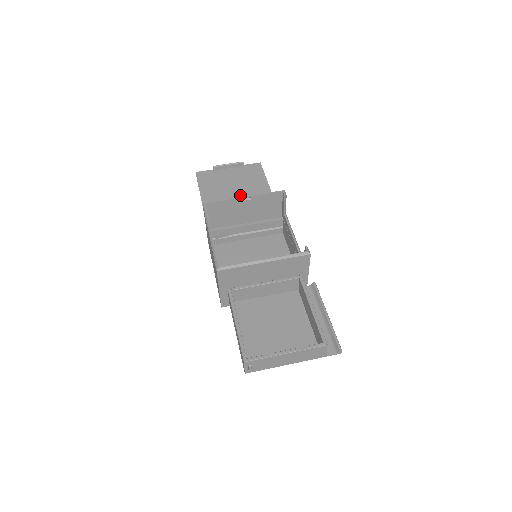
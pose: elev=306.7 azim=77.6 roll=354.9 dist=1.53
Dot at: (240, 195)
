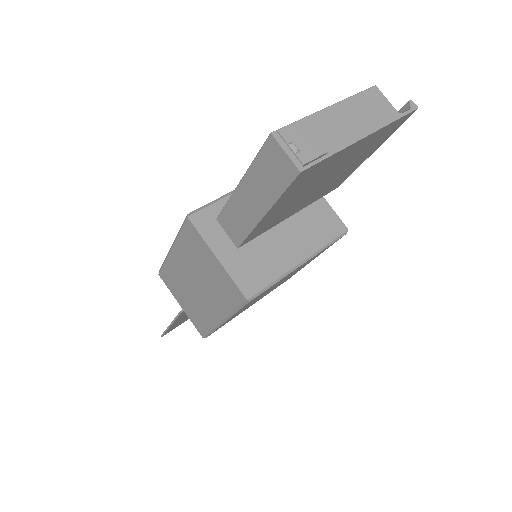
Dot at: occluded
